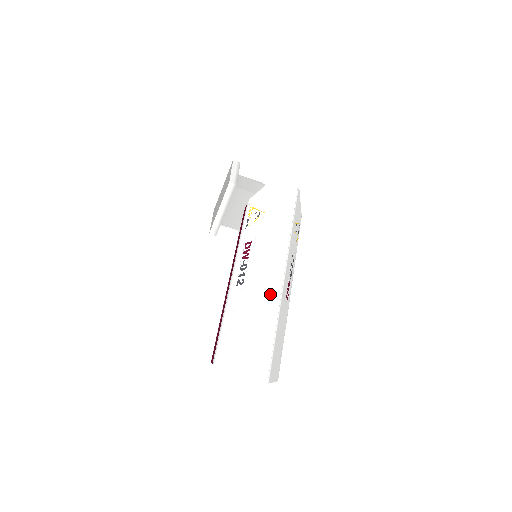
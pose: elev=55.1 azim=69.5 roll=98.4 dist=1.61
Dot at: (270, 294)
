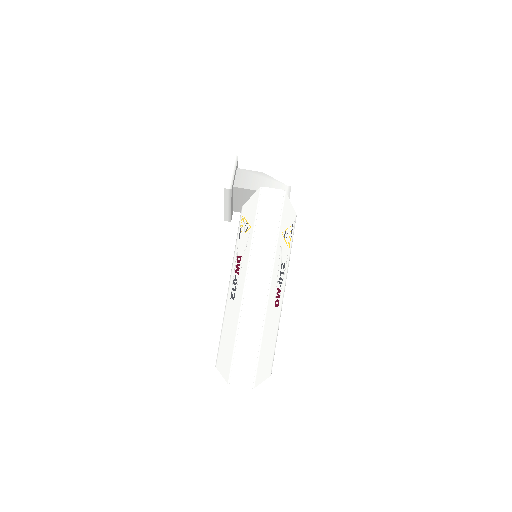
Dot at: (254, 311)
